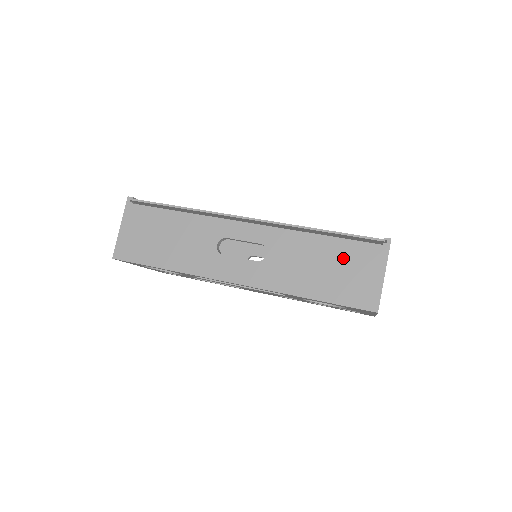
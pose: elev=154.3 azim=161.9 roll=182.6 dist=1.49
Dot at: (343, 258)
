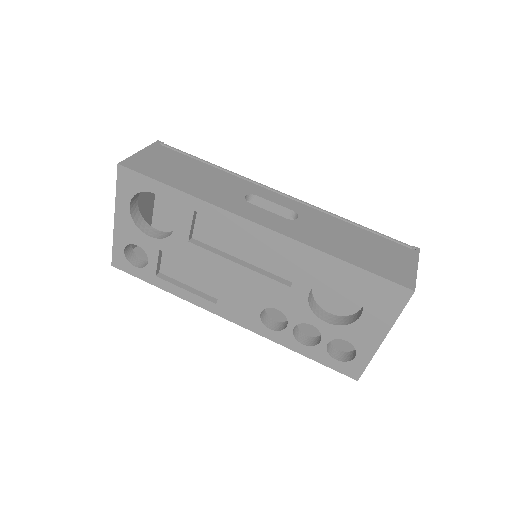
Dot at: (376, 245)
